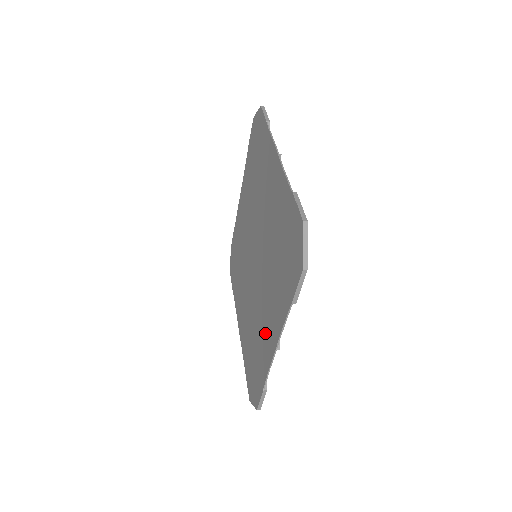
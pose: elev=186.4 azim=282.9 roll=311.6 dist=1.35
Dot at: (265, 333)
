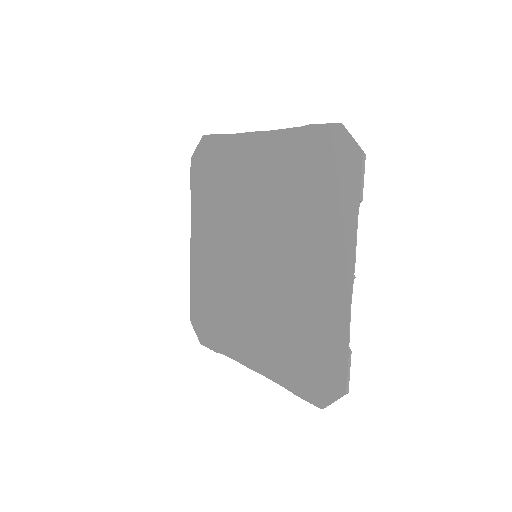
Dot at: (241, 335)
